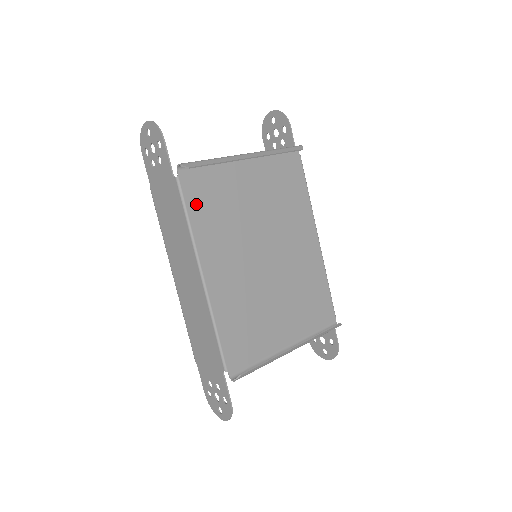
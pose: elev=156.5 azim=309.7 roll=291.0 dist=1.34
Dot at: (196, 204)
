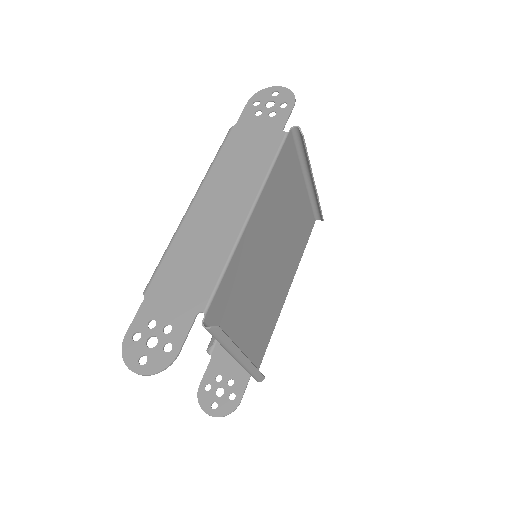
Dot at: (281, 164)
